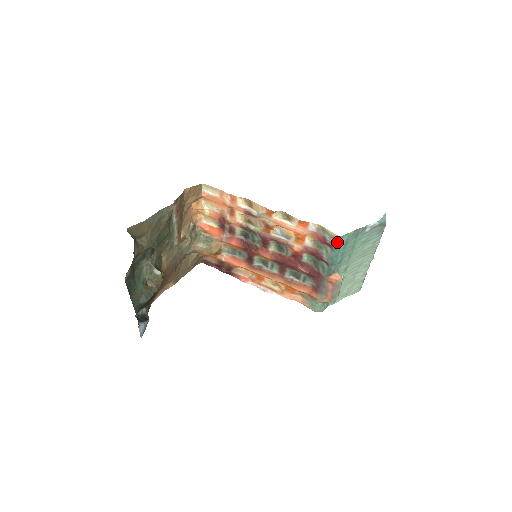
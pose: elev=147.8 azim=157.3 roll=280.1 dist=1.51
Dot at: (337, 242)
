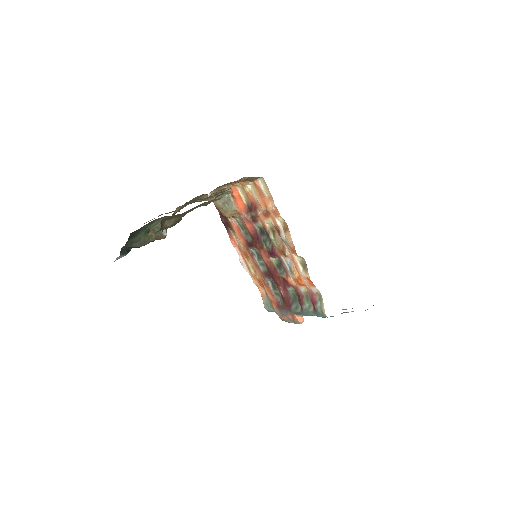
Dot at: (321, 315)
